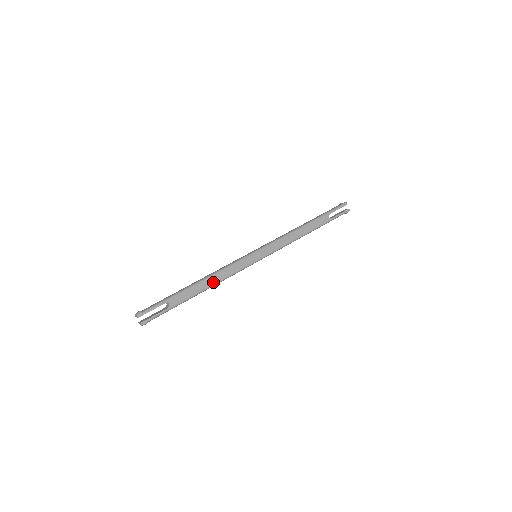
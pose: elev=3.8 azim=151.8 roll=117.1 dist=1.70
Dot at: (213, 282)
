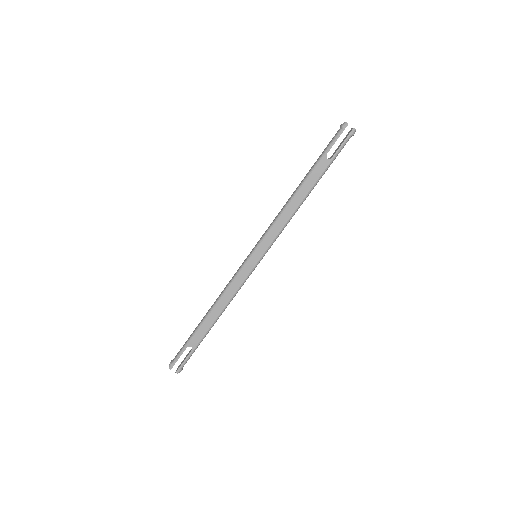
Dot at: (221, 308)
